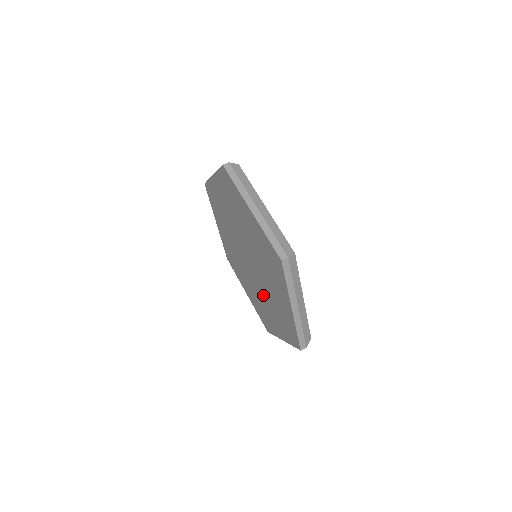
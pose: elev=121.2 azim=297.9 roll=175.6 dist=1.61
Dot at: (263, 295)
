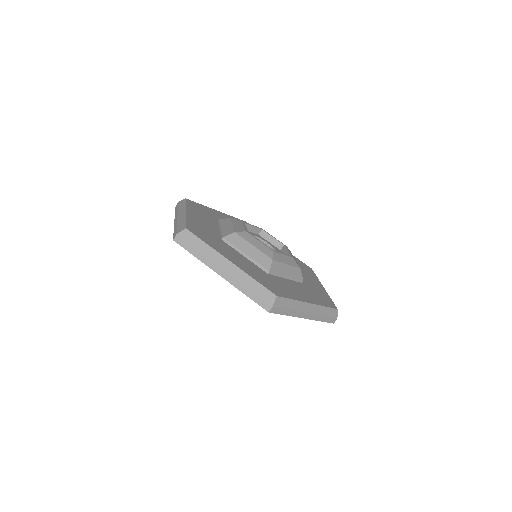
Dot at: occluded
